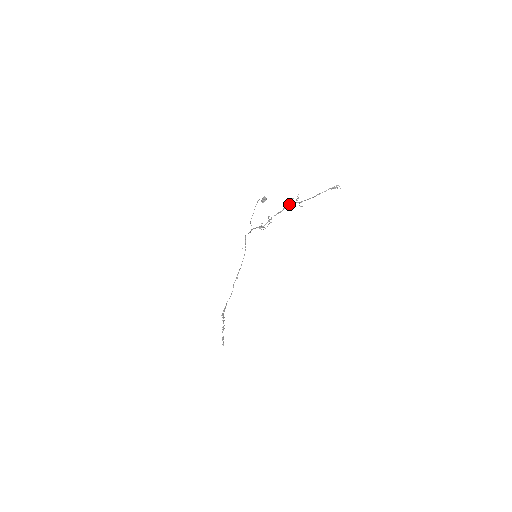
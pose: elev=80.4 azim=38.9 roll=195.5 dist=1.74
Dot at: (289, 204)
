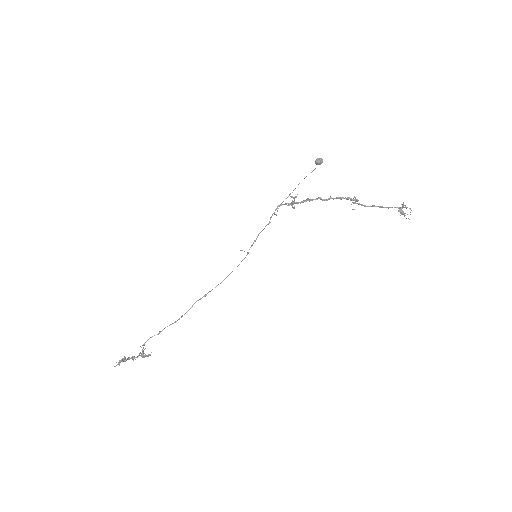
Dot at: (340, 197)
